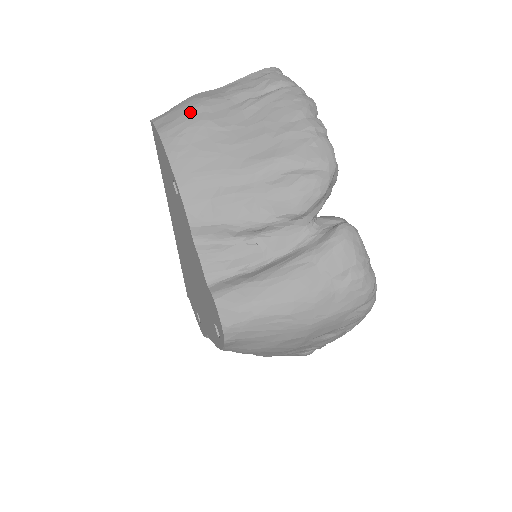
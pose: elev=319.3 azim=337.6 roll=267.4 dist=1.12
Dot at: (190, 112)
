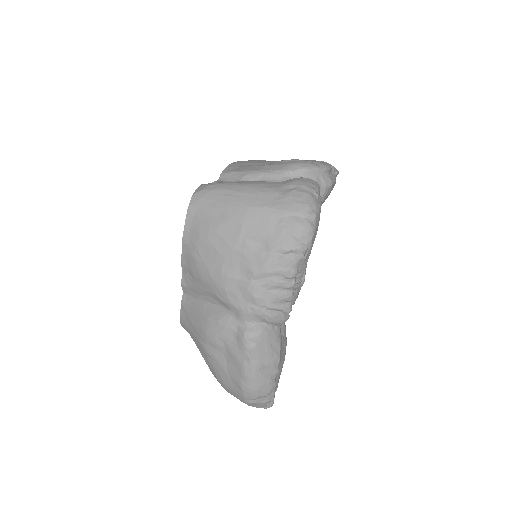
Dot at: occluded
